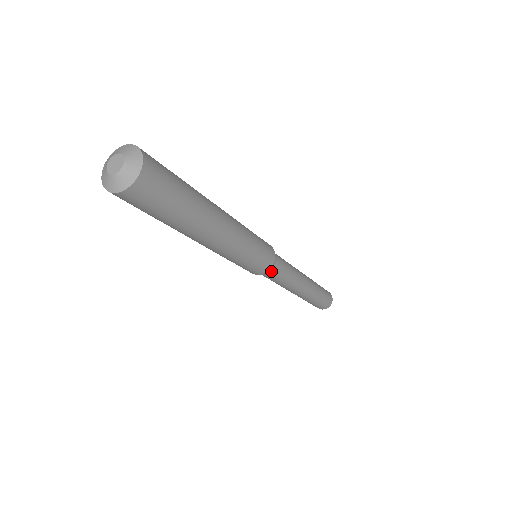
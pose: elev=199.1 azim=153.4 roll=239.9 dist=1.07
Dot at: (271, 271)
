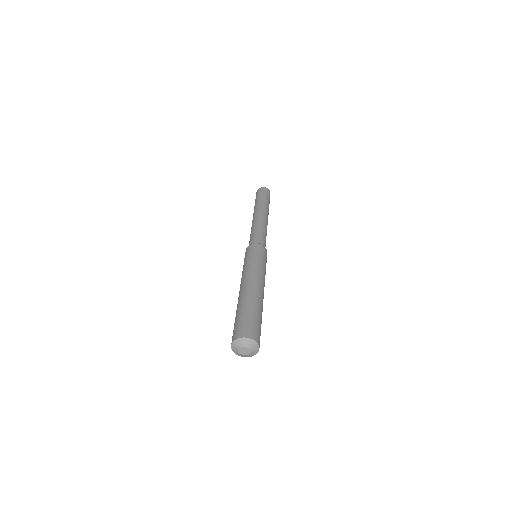
Dot at: occluded
